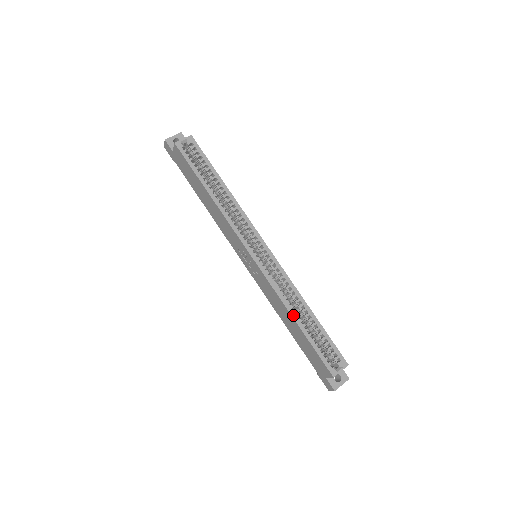
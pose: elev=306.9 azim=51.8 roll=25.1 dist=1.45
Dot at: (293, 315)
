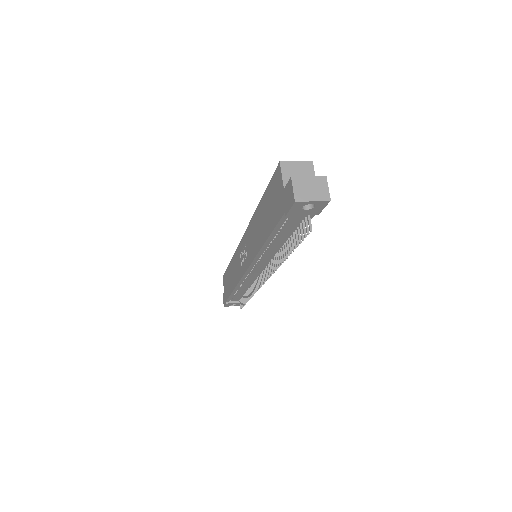
Dot at: occluded
